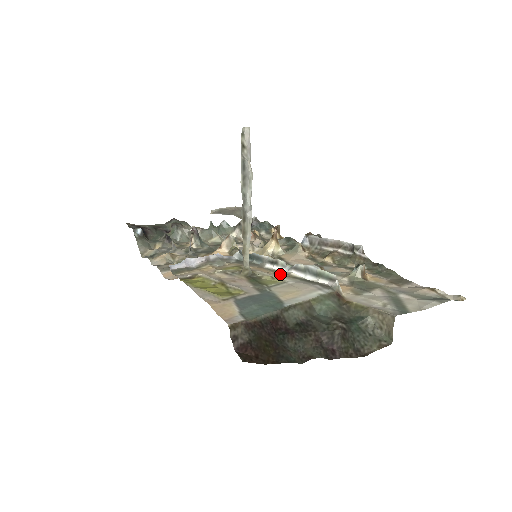
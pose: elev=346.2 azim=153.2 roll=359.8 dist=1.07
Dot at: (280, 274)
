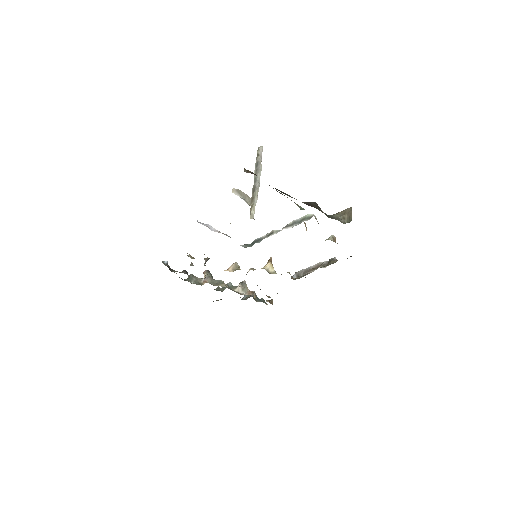
Dot at: occluded
